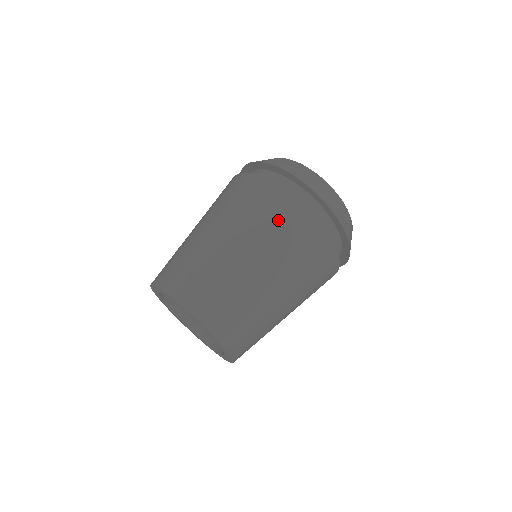
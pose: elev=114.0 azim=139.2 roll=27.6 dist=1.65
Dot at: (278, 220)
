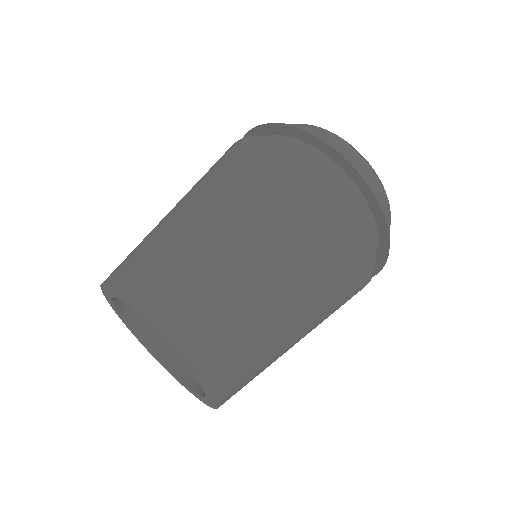
Dot at: (283, 184)
